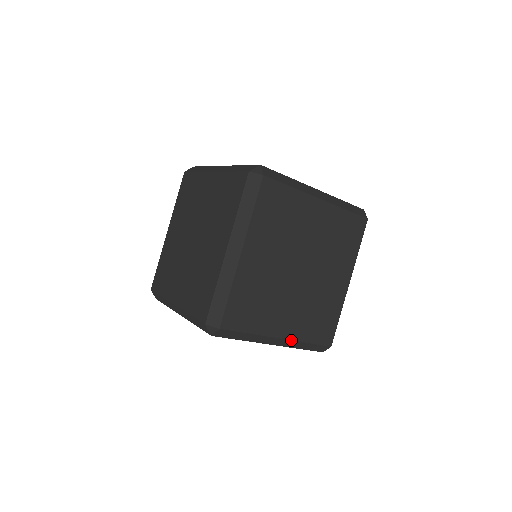
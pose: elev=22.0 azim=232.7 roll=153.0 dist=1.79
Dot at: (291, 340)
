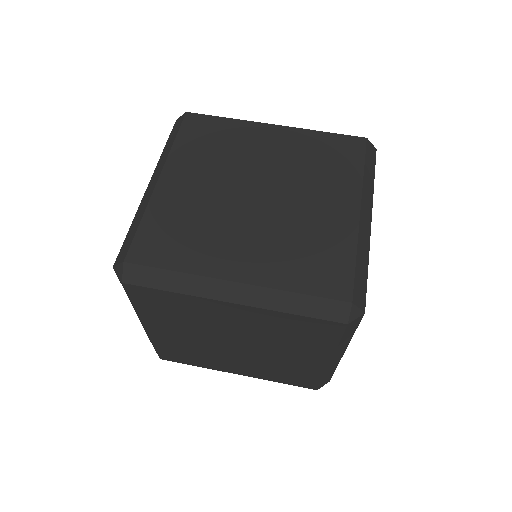
Dot at: (340, 359)
